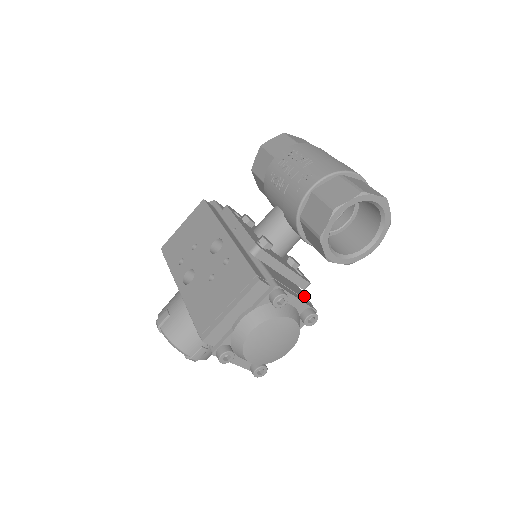
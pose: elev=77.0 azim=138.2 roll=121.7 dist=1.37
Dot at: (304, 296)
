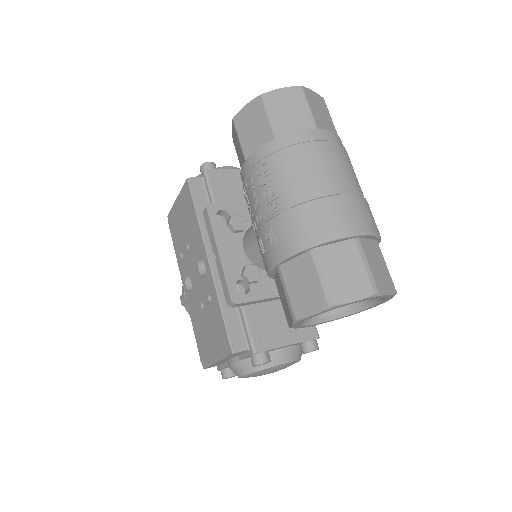
Dot at: occluded
